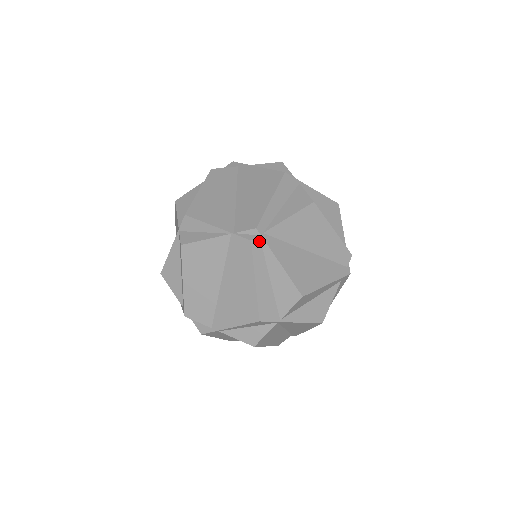
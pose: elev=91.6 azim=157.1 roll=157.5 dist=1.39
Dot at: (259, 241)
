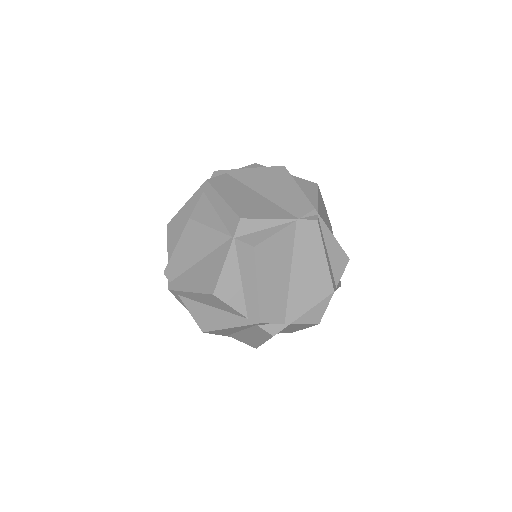
Dot at: (318, 220)
